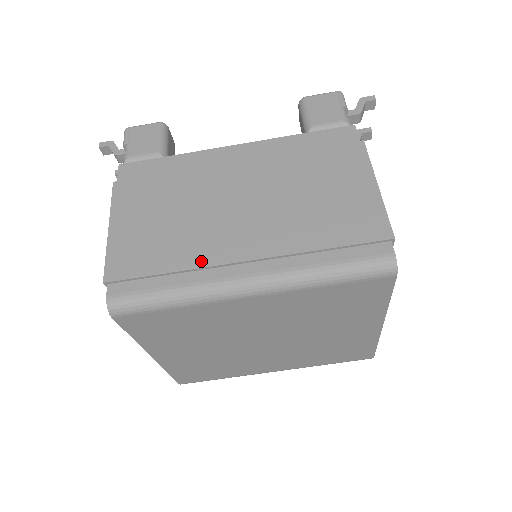
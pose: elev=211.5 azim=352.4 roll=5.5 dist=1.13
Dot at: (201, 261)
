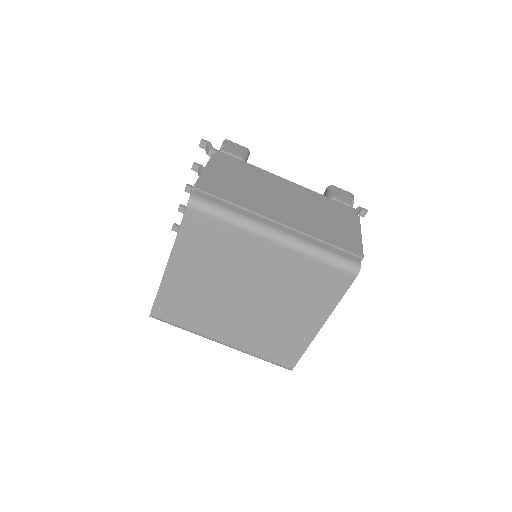
Dot at: (255, 209)
